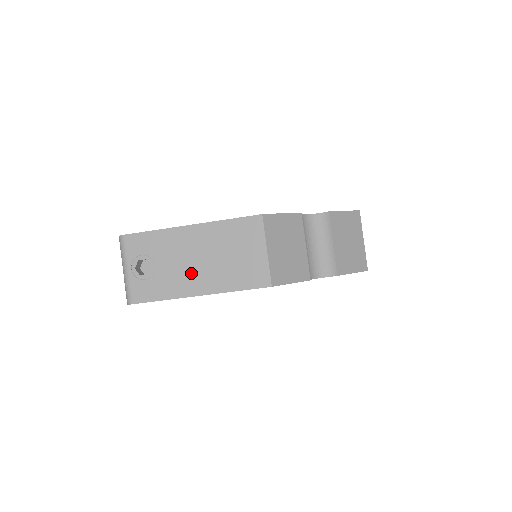
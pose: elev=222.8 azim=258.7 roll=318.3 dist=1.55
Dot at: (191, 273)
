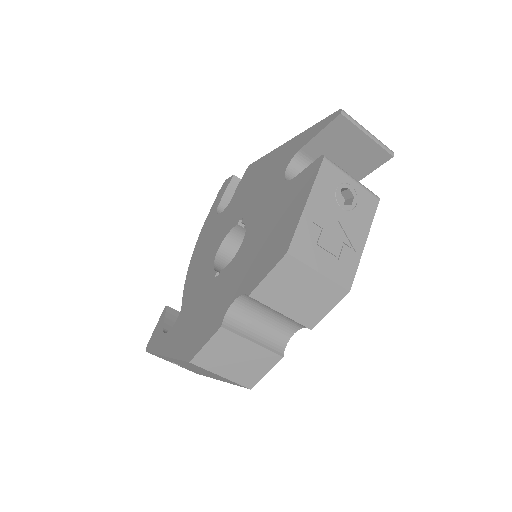
Dot at: (200, 372)
